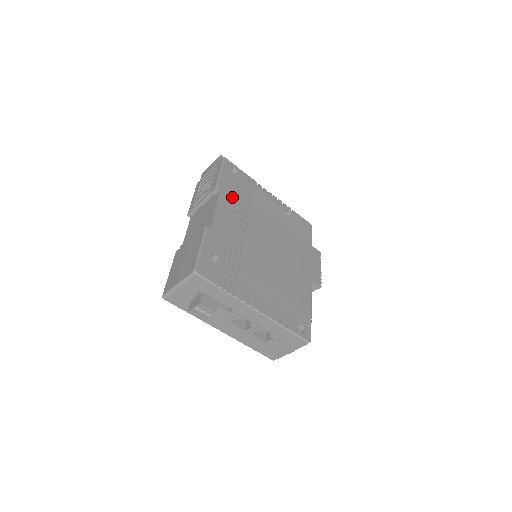
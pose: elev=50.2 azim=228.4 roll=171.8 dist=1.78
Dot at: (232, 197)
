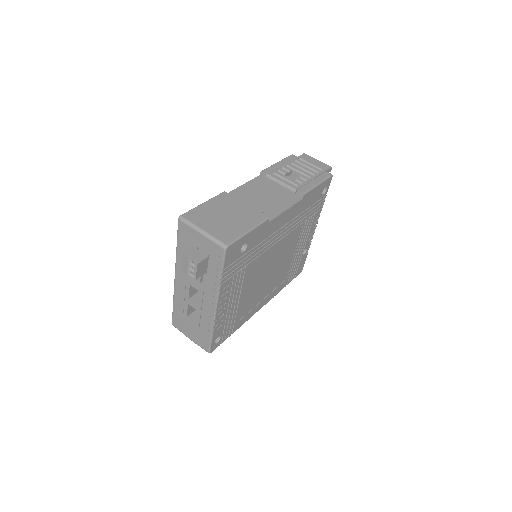
Dot at: (301, 210)
